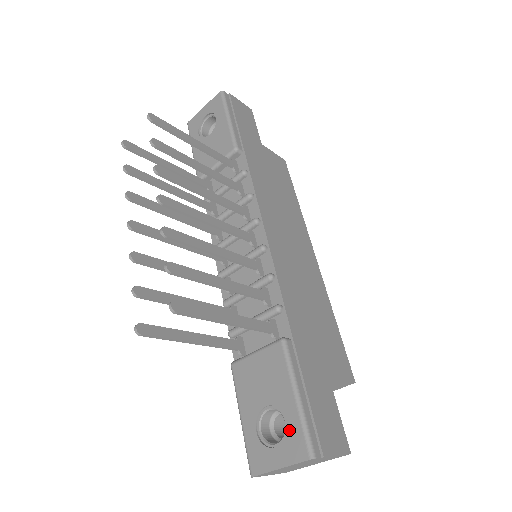
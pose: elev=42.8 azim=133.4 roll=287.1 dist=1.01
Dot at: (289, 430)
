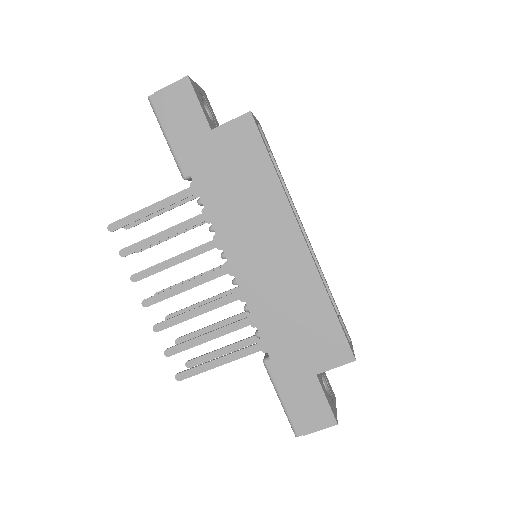
Dot at: occluded
